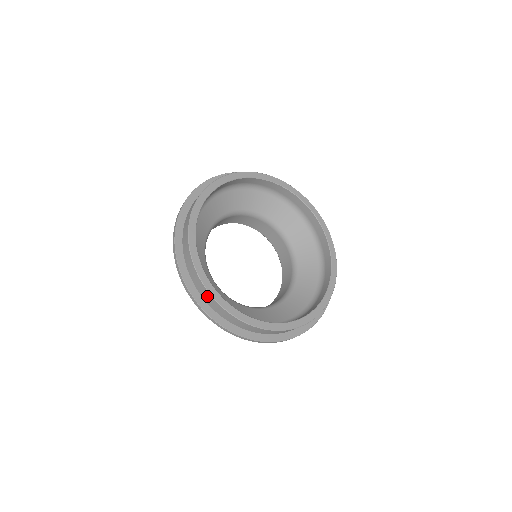
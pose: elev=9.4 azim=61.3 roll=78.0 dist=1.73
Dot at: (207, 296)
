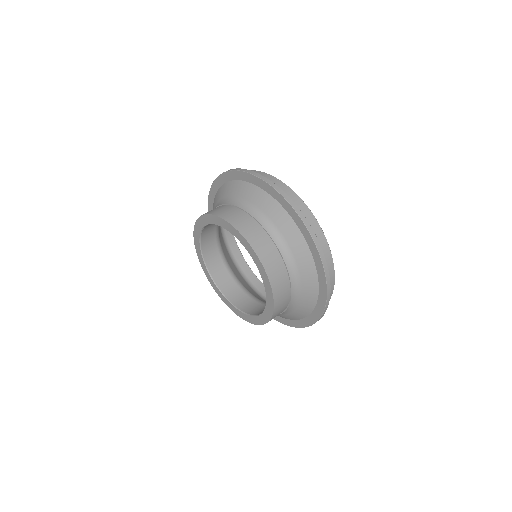
Dot at: (283, 188)
